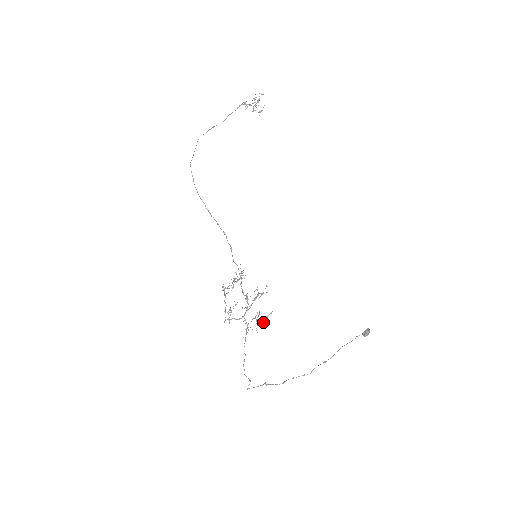
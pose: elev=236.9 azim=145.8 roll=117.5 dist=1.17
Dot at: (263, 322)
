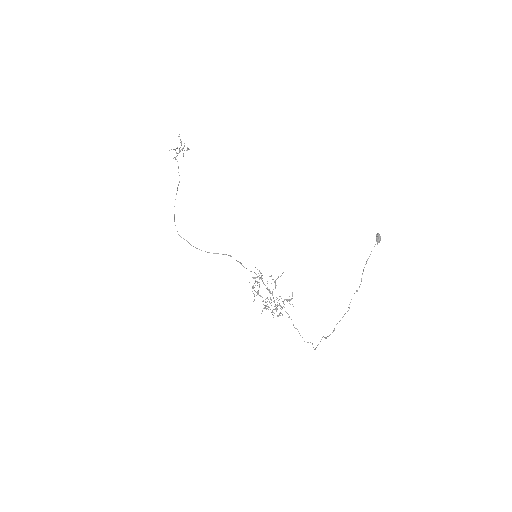
Dot at: occluded
